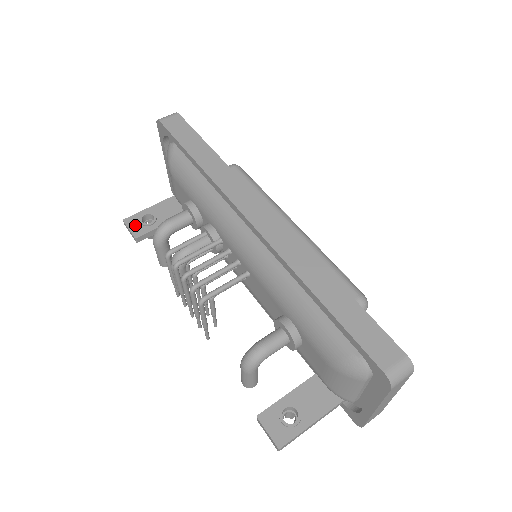
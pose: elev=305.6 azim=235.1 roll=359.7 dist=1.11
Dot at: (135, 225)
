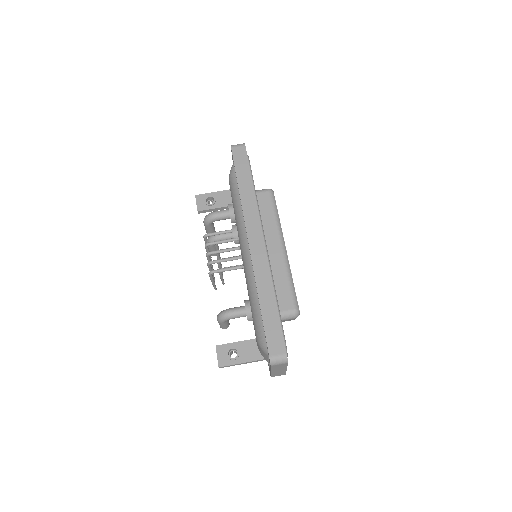
Dot at: (201, 202)
